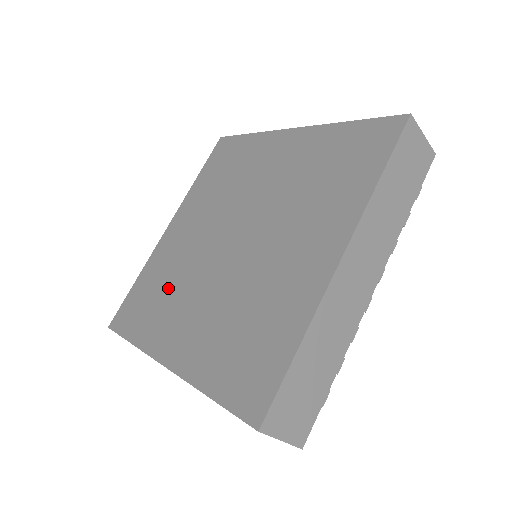
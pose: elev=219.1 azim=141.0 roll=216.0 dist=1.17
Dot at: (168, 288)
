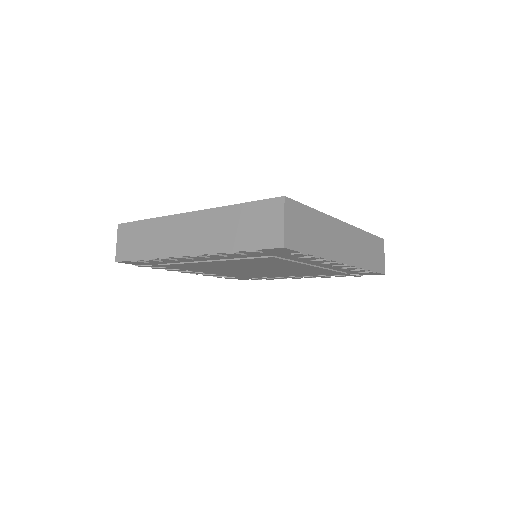
Dot at: occluded
